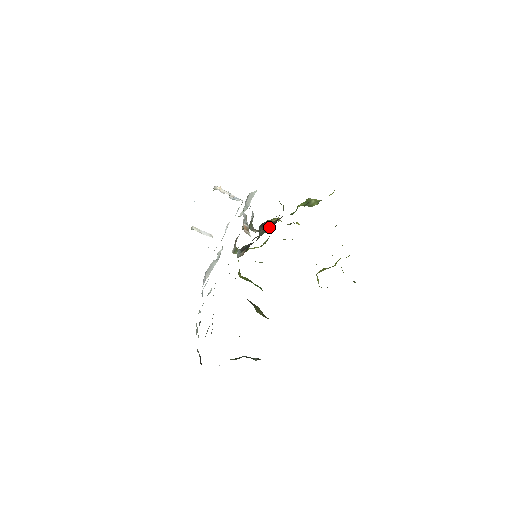
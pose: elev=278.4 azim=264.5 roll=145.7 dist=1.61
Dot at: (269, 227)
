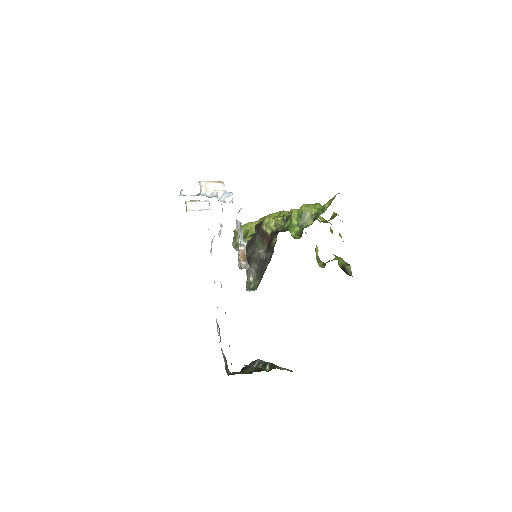
Dot at: (265, 242)
